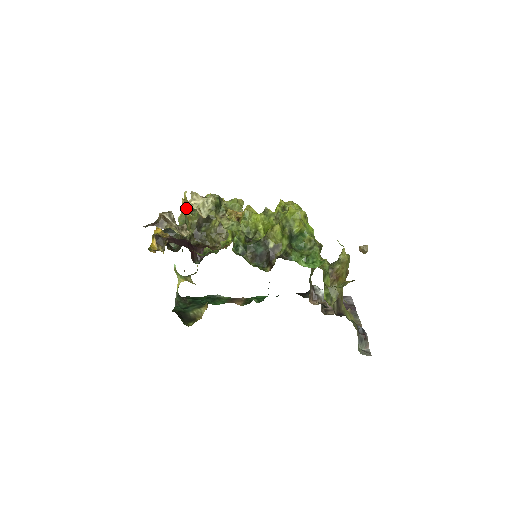
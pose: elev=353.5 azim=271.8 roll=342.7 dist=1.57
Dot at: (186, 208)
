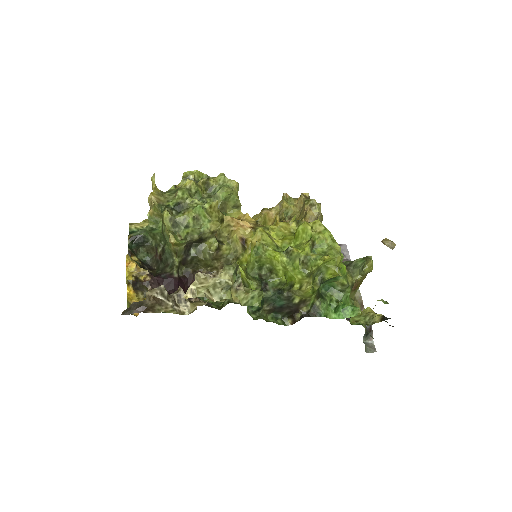
Dot at: (190, 296)
